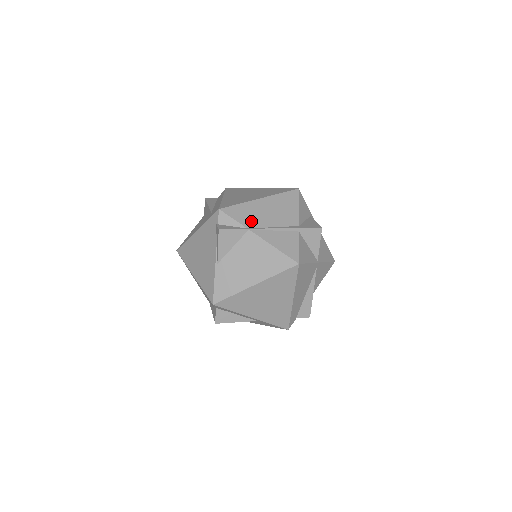
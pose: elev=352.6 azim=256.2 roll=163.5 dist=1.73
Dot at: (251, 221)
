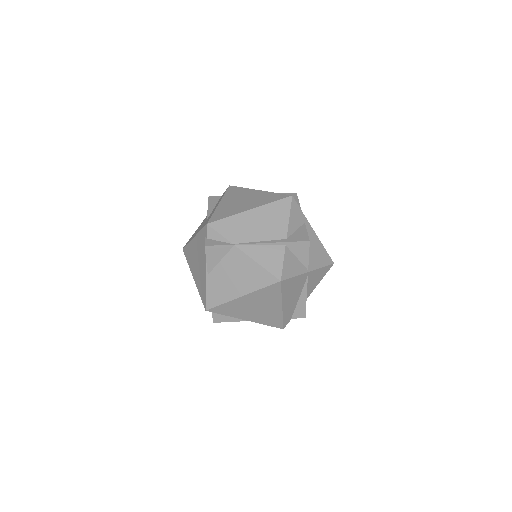
Dot at: (237, 236)
